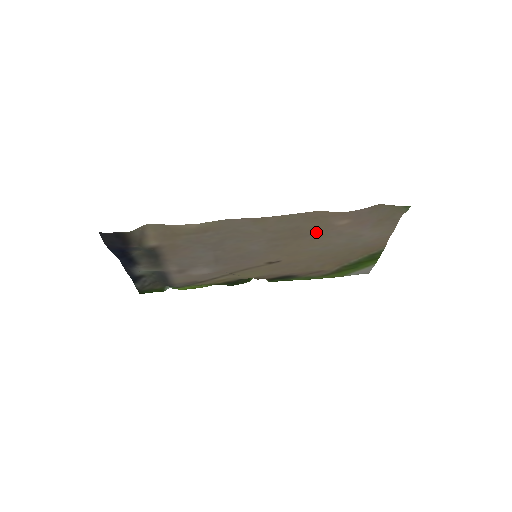
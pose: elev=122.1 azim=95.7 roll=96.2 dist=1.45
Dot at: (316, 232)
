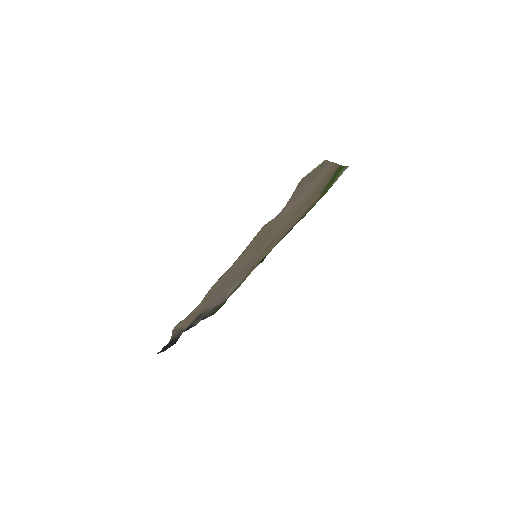
Dot at: (277, 223)
